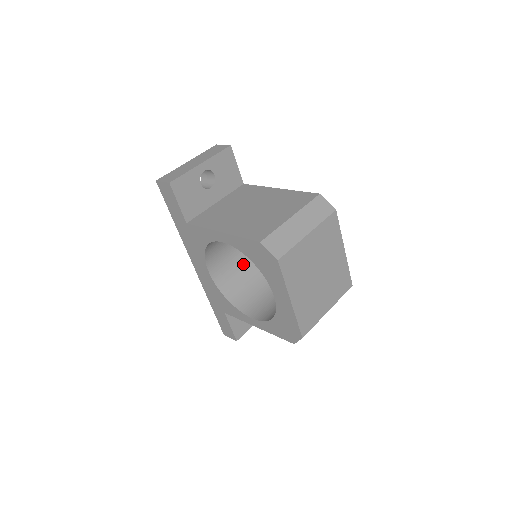
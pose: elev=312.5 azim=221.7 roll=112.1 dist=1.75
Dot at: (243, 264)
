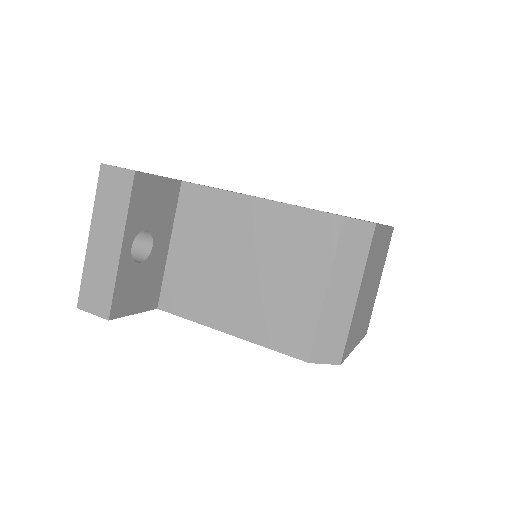
Dot at: occluded
